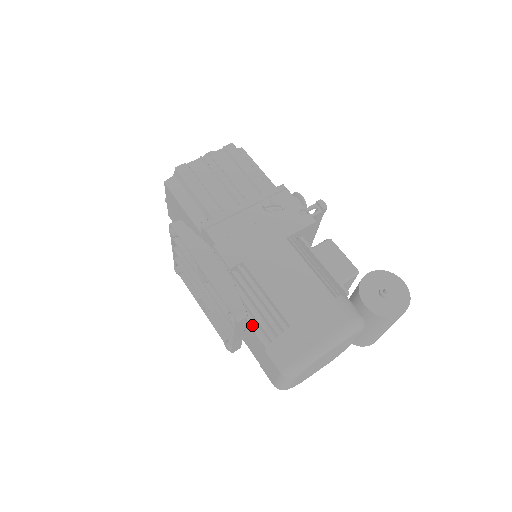
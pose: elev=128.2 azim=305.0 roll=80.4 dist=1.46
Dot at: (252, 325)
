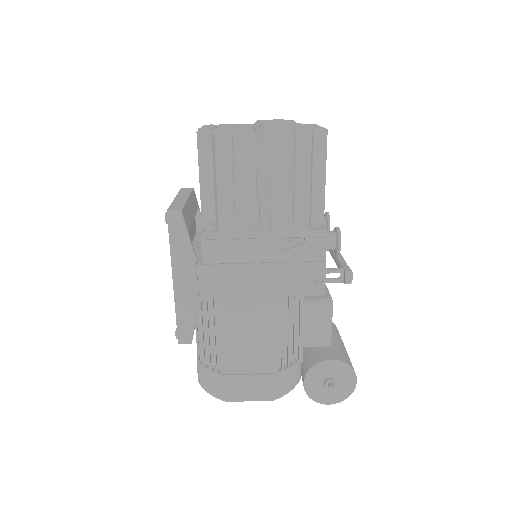
Dot at: (197, 339)
